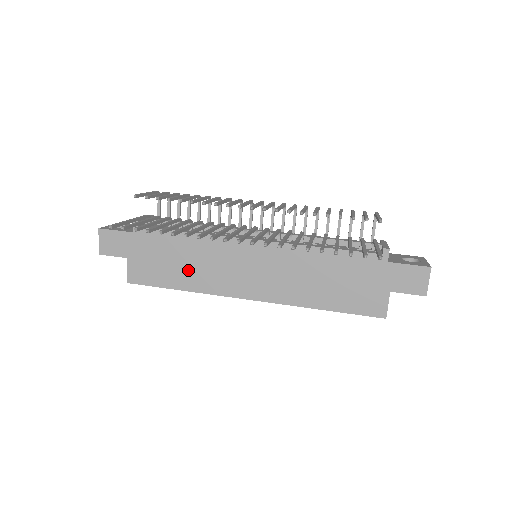
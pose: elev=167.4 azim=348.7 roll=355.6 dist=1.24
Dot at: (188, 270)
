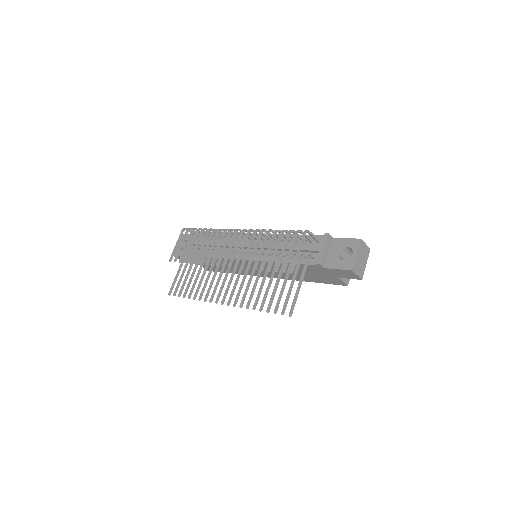
Dot at: occluded
